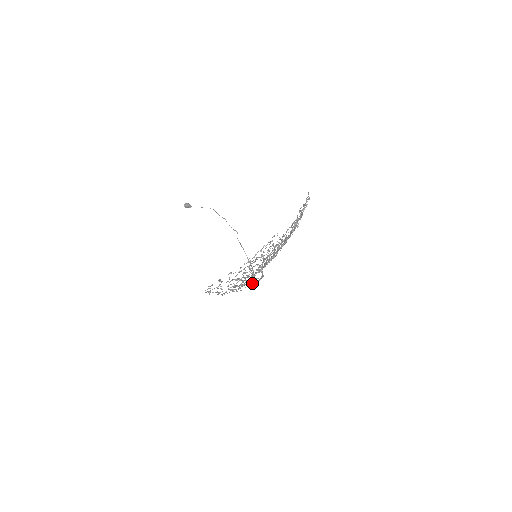
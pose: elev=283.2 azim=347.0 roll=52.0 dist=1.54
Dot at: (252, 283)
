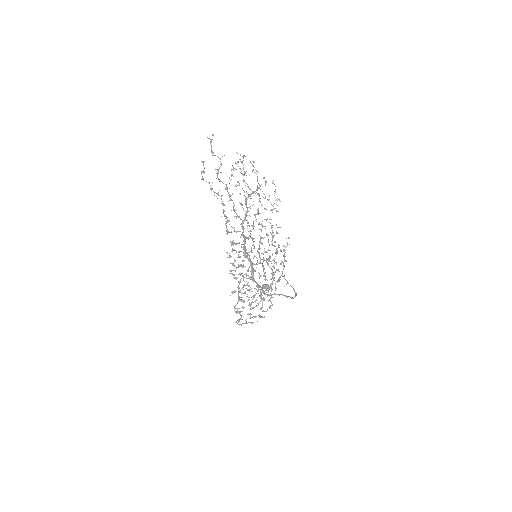
Dot at: (259, 285)
